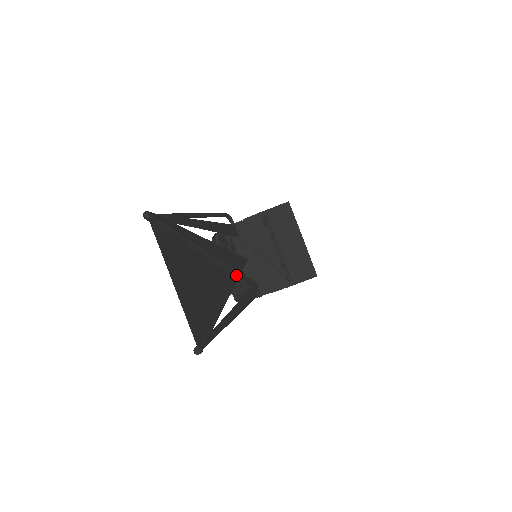
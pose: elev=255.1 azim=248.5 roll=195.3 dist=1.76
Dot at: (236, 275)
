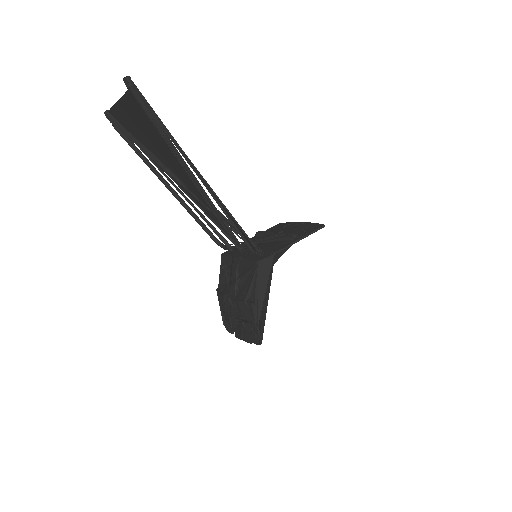
Dot at: occluded
